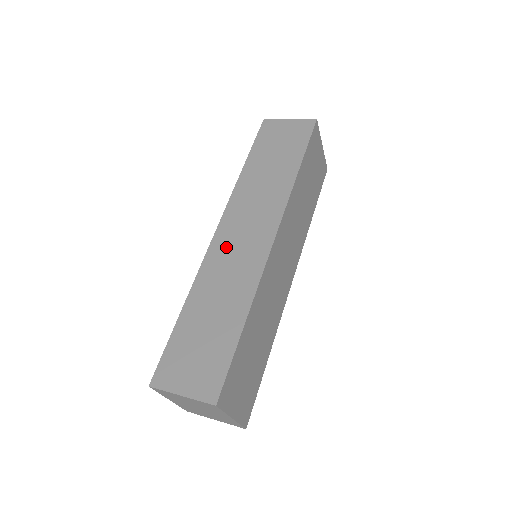
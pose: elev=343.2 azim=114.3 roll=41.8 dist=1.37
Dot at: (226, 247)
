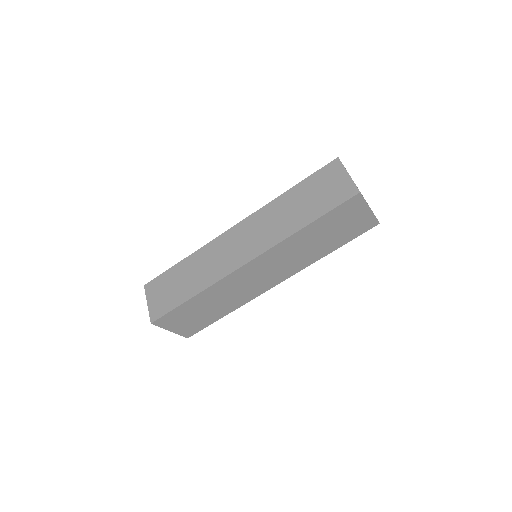
Dot at: (227, 243)
